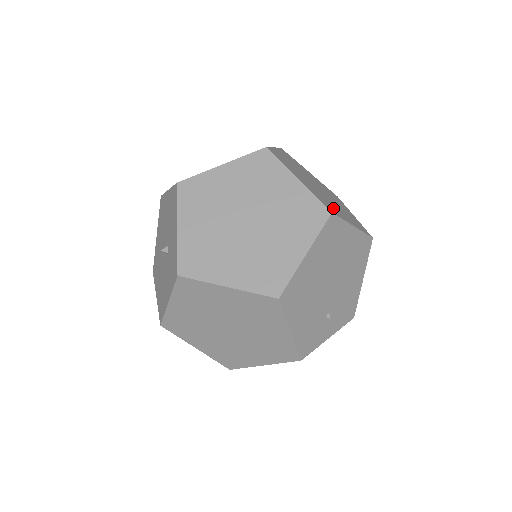
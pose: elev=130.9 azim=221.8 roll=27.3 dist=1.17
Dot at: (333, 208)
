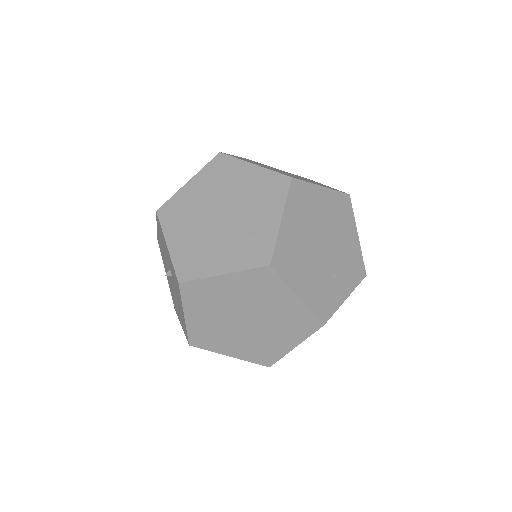
Dot at: occluded
